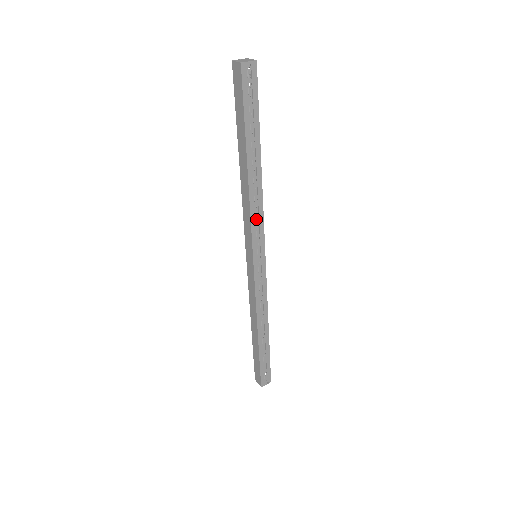
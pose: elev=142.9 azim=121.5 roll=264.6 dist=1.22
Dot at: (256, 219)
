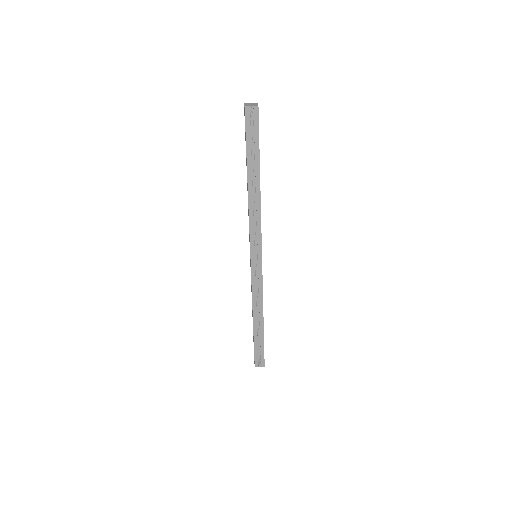
Dot at: (254, 226)
